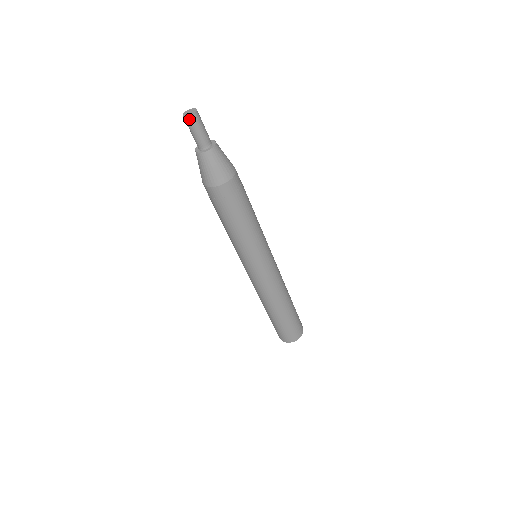
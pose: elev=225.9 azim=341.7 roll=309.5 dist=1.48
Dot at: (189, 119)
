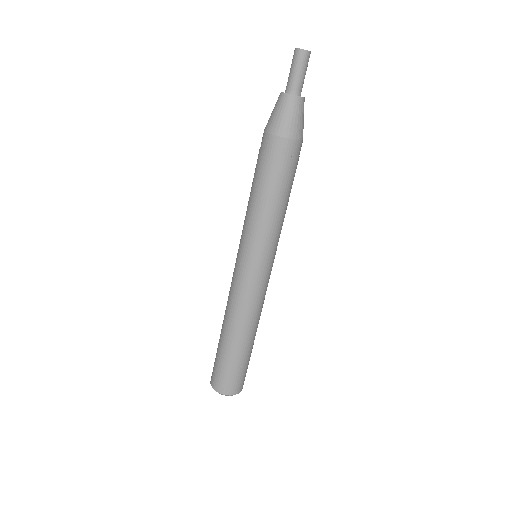
Dot at: (298, 52)
